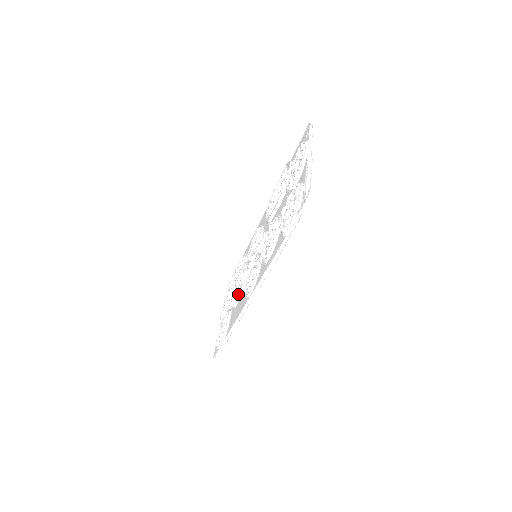
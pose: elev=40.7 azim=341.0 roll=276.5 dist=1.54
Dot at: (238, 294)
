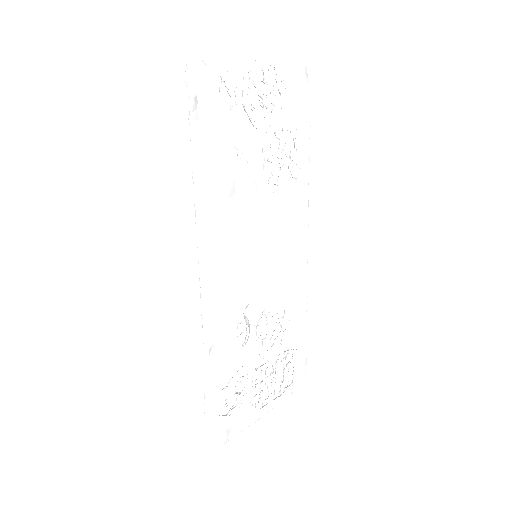
Dot at: occluded
